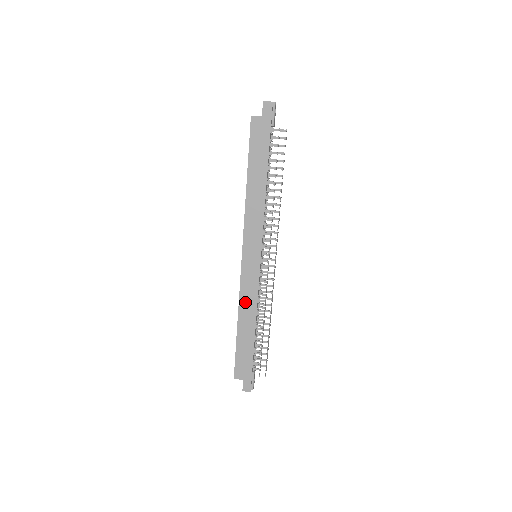
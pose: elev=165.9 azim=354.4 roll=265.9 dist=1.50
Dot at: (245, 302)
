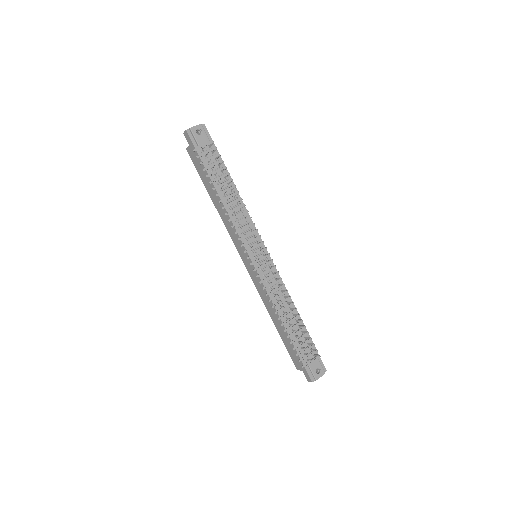
Dot at: (265, 300)
